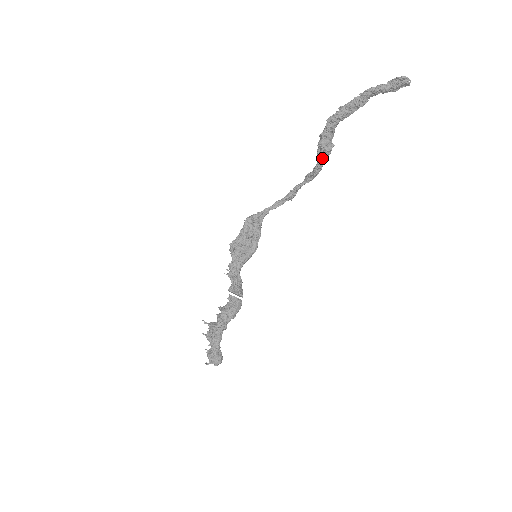
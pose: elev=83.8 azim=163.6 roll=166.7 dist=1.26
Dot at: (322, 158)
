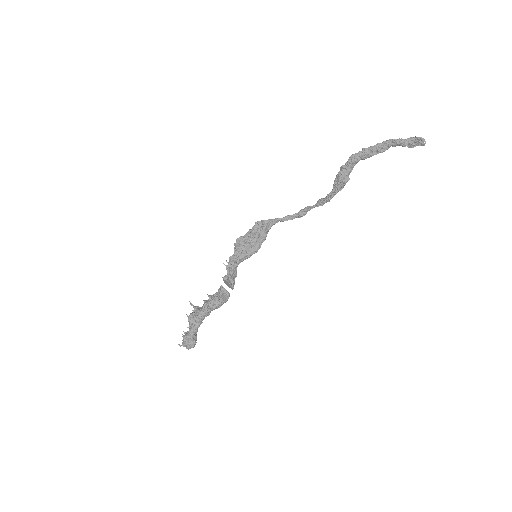
Dot at: (337, 187)
